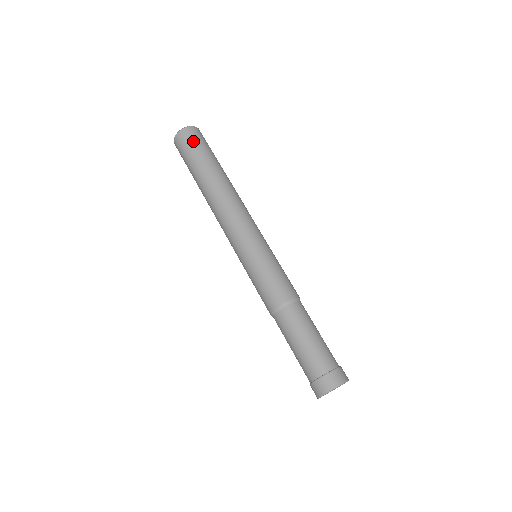
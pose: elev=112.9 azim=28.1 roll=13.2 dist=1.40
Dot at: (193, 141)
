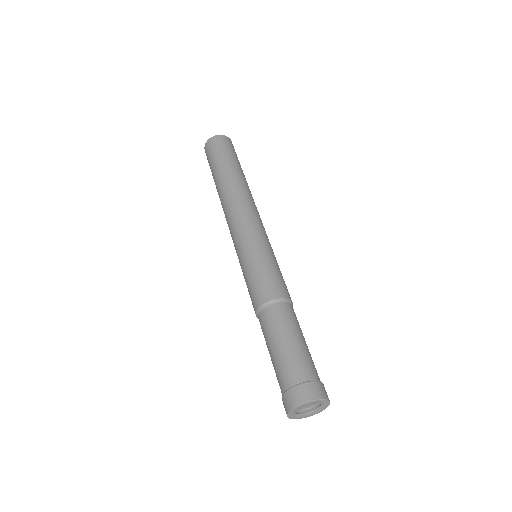
Dot at: (210, 153)
